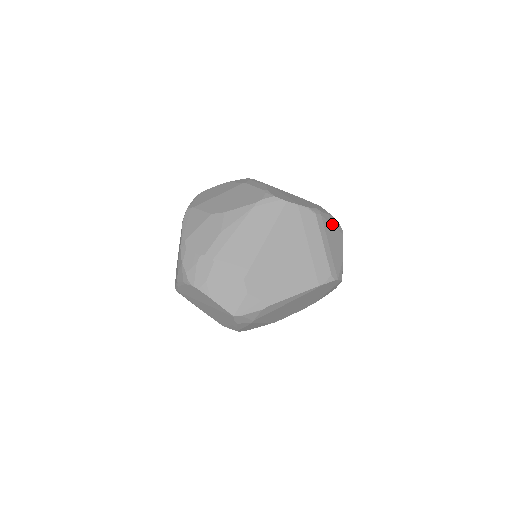
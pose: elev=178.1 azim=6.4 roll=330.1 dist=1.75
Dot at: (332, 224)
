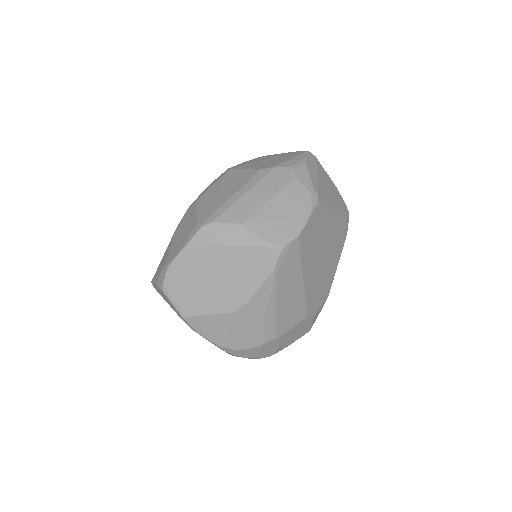
Dot at: (316, 175)
